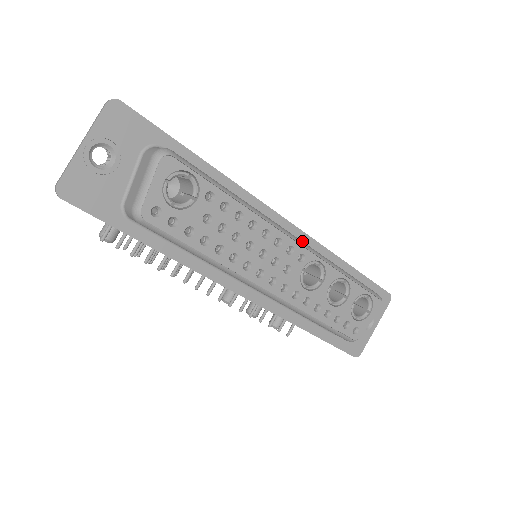
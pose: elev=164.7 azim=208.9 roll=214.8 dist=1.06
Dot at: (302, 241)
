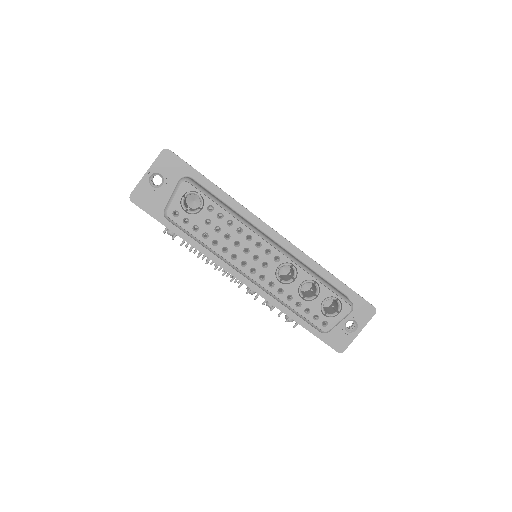
Dot at: (291, 250)
